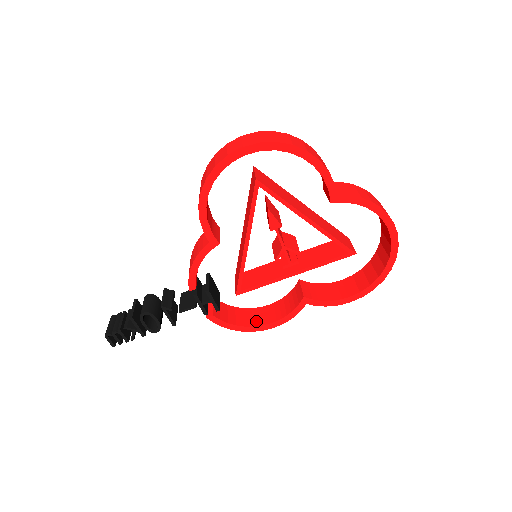
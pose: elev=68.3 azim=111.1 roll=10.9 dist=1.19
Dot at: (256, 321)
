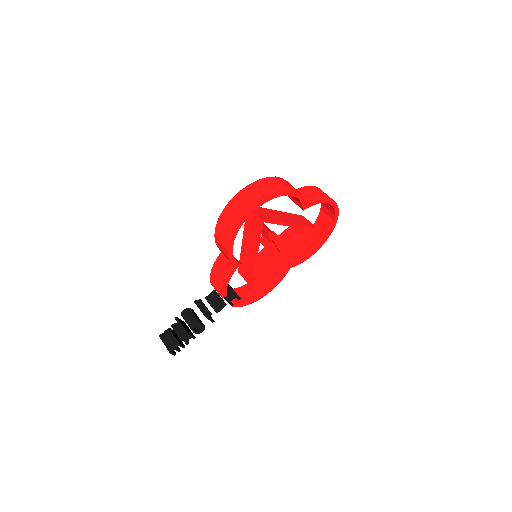
Dot at: (259, 291)
